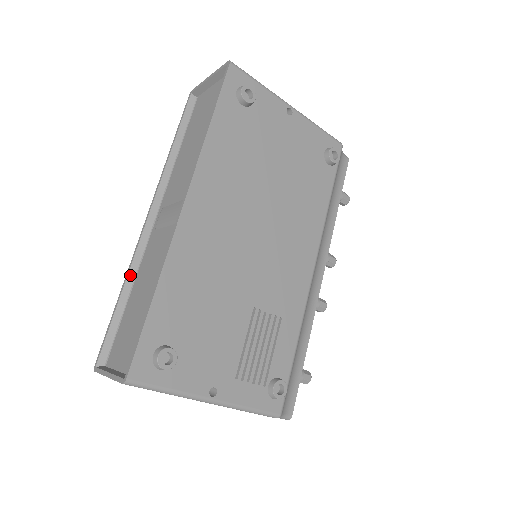
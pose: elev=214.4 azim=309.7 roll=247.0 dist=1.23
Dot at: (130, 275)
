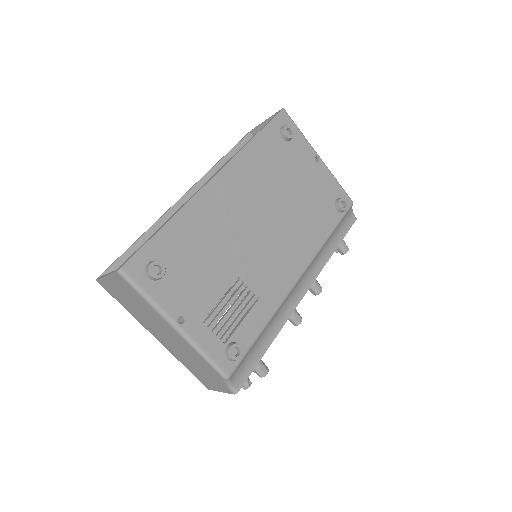
Dot at: (154, 227)
